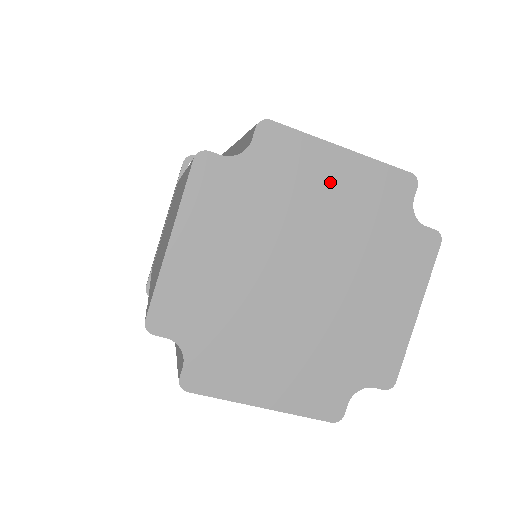
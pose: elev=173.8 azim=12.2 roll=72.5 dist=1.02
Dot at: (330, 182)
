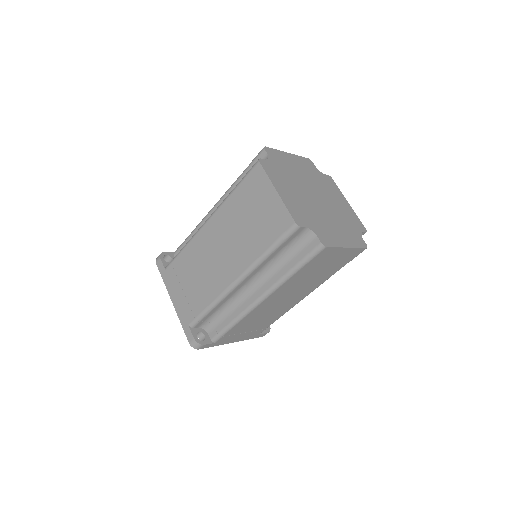
Dot at: (340, 201)
